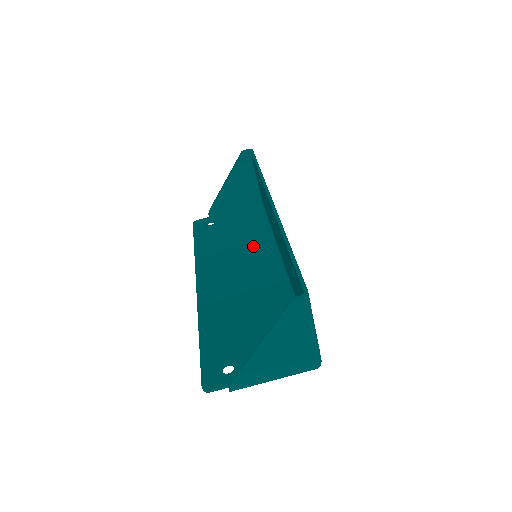
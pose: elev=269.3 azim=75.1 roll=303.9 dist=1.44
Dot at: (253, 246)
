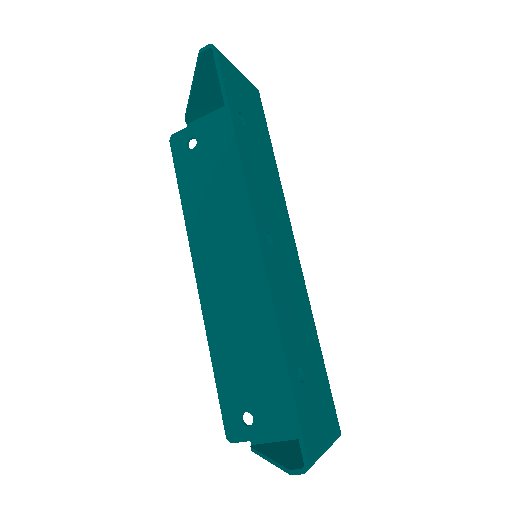
Dot at: occluded
